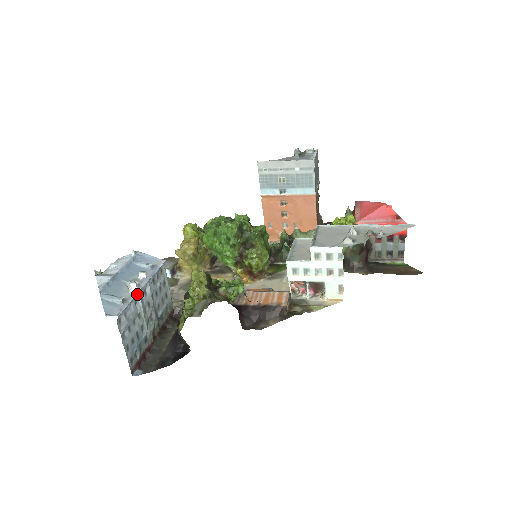
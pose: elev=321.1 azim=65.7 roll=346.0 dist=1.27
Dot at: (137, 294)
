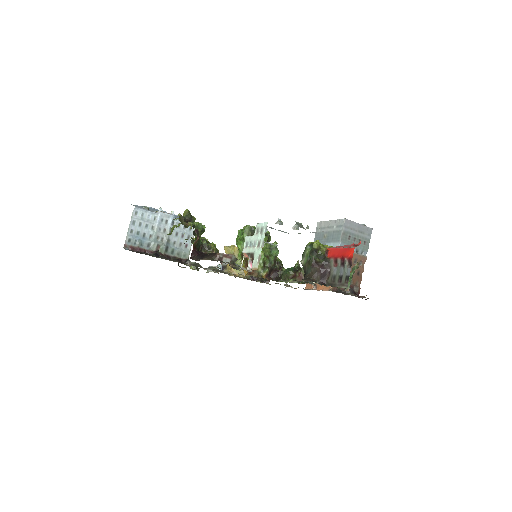
Dot at: (158, 214)
